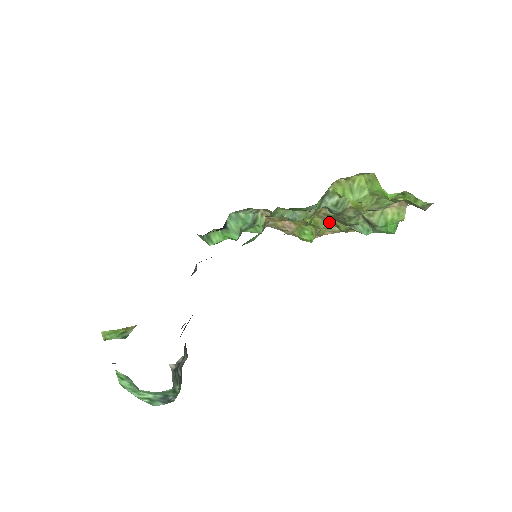
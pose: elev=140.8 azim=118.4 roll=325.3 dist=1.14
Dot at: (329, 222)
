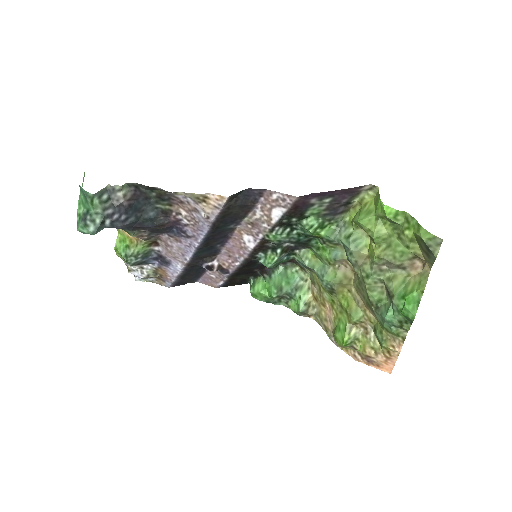
Dot at: (366, 319)
